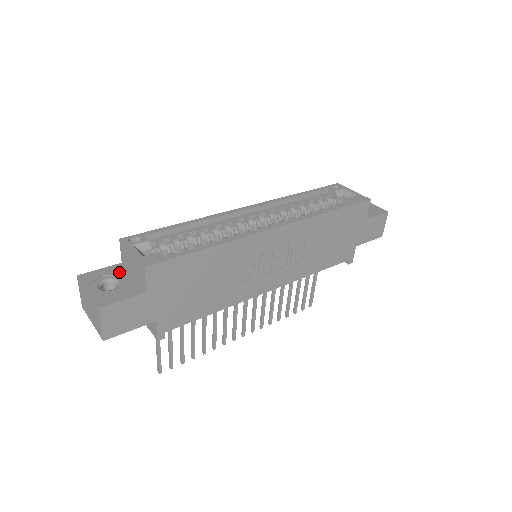
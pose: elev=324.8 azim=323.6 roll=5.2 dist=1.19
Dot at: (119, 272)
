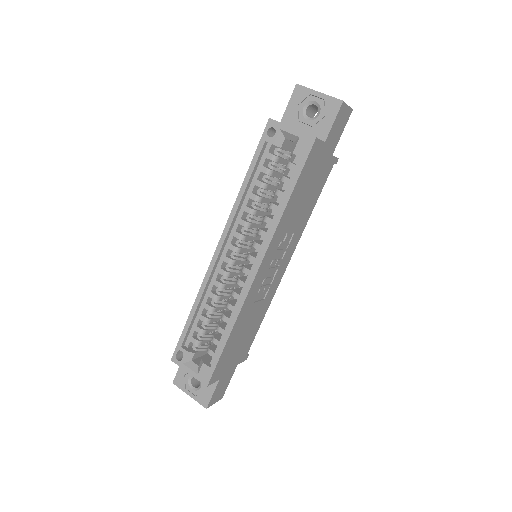
Dot at: occluded
